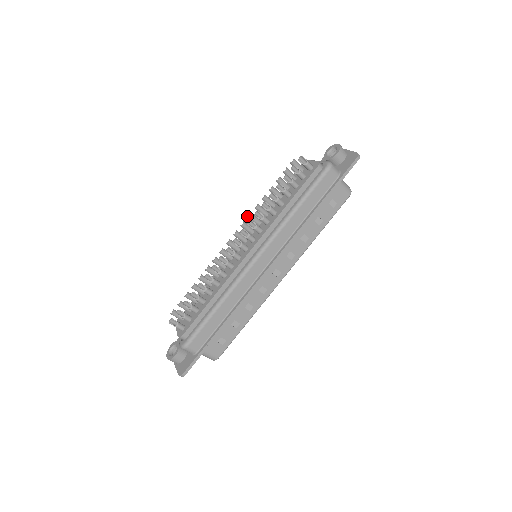
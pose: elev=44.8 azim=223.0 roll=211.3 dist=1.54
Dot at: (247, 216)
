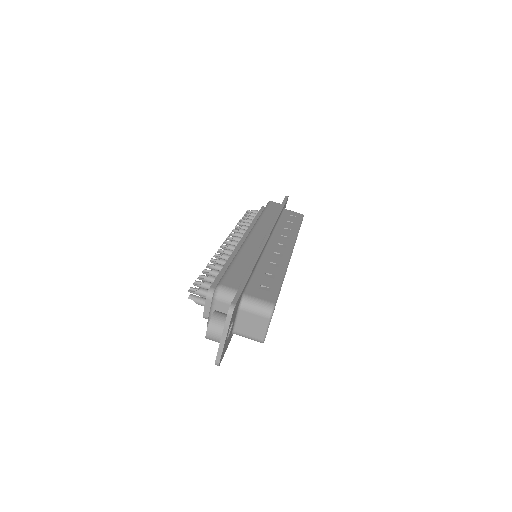
Dot at: occluded
